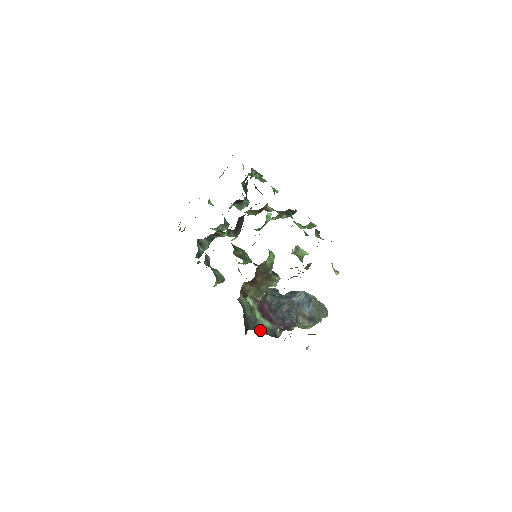
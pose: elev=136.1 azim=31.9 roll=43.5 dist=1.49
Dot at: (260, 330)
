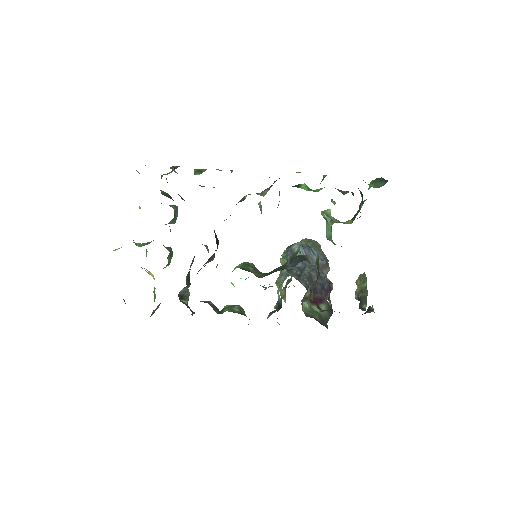
Dot at: (327, 319)
